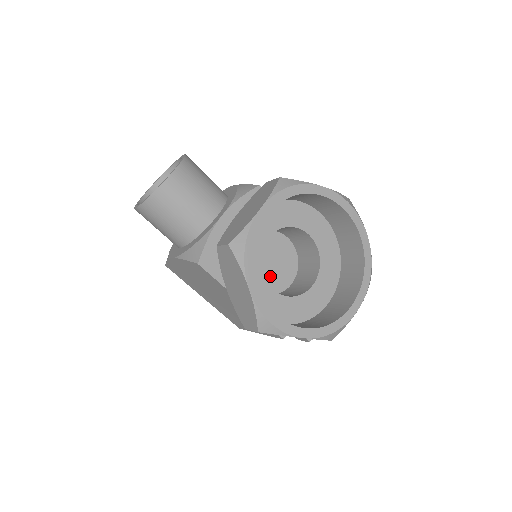
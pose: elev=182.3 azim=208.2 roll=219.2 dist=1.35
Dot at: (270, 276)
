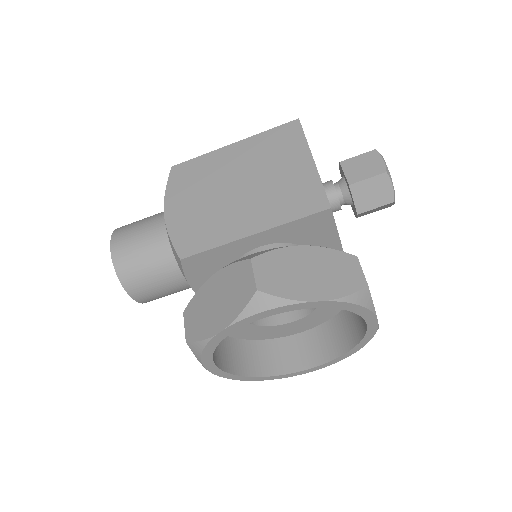
Dot at: occluded
